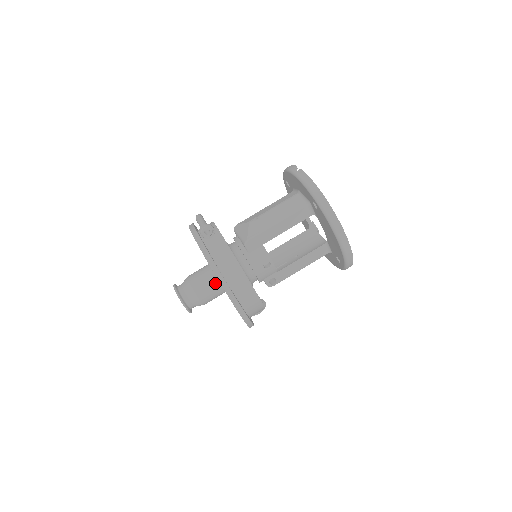
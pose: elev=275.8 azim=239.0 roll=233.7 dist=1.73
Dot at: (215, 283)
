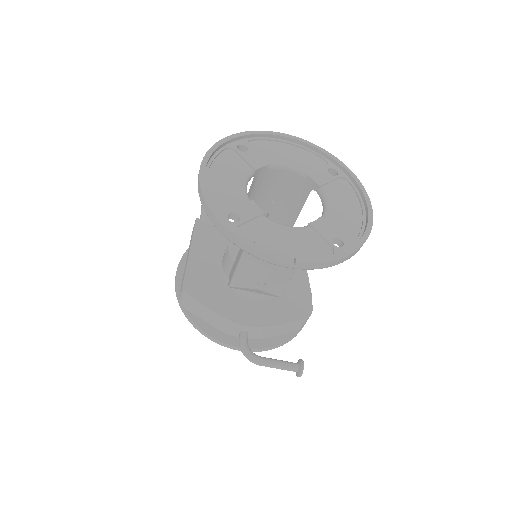
Dot at: occluded
